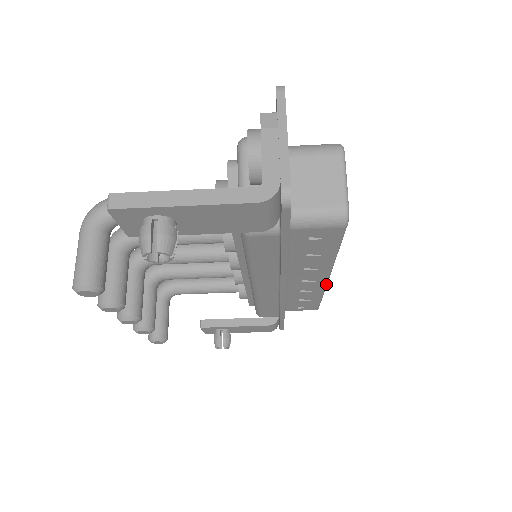
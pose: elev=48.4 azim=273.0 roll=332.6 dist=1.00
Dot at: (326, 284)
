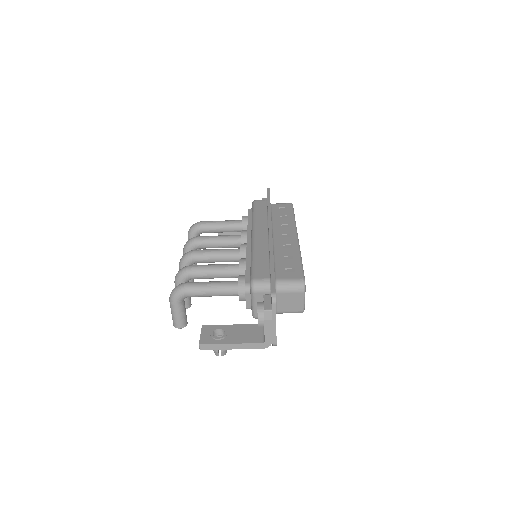
Dot at: occluded
